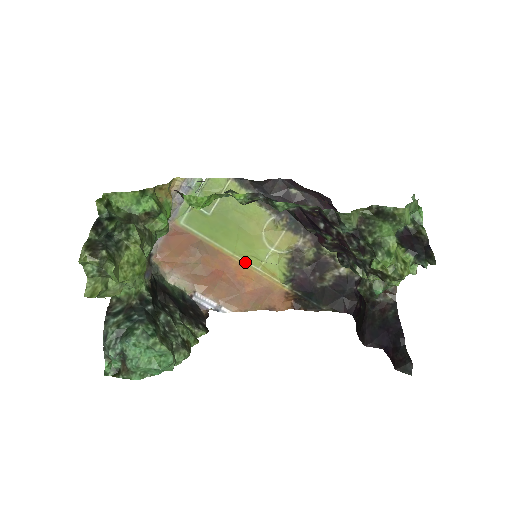
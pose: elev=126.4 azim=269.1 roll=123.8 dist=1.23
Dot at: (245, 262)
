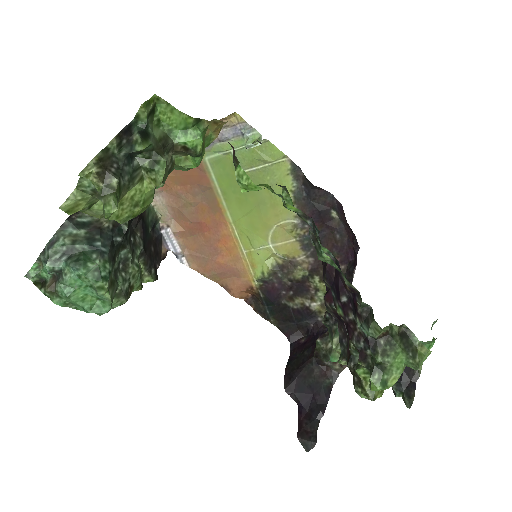
Dot at: (237, 237)
